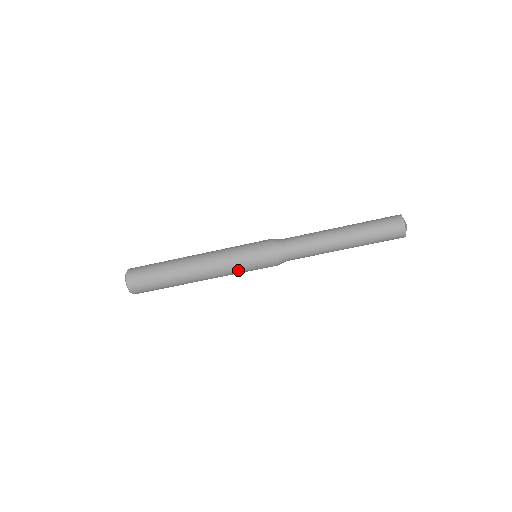
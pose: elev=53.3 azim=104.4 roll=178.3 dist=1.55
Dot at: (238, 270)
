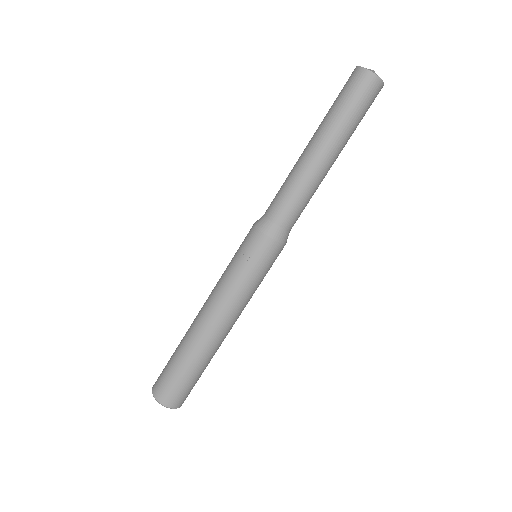
Dot at: (237, 279)
